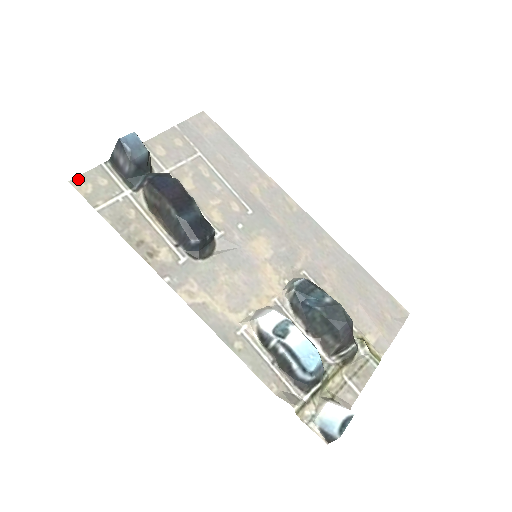
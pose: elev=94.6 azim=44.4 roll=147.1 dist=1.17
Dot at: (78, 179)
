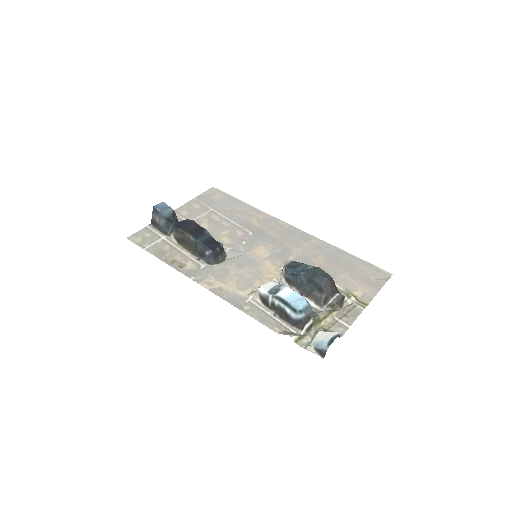
Dot at: (132, 236)
